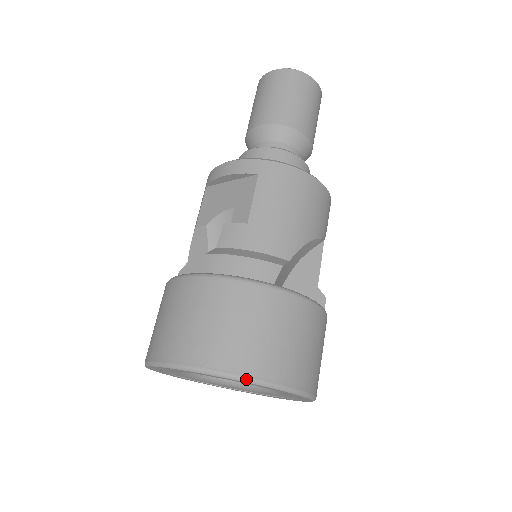
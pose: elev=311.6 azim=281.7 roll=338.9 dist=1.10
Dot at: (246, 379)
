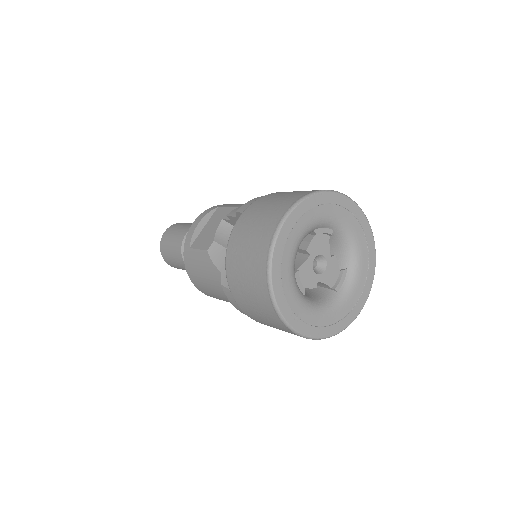
Dot at: (328, 190)
